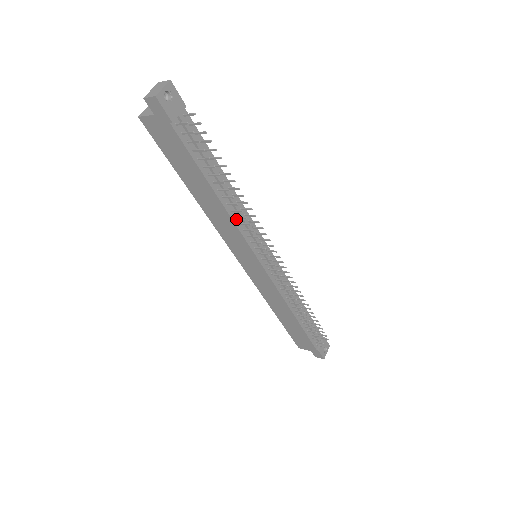
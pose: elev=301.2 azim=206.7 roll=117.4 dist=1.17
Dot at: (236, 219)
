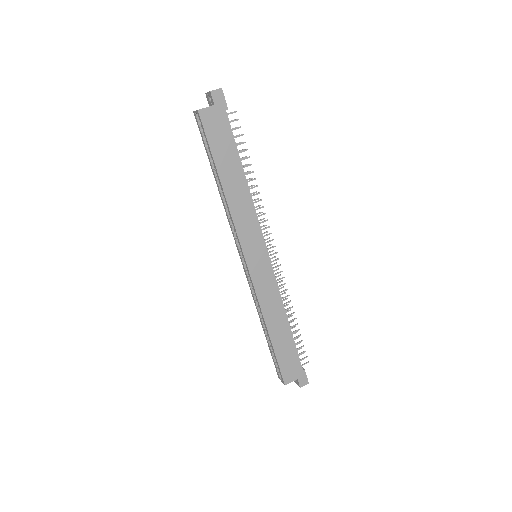
Dot at: (253, 205)
